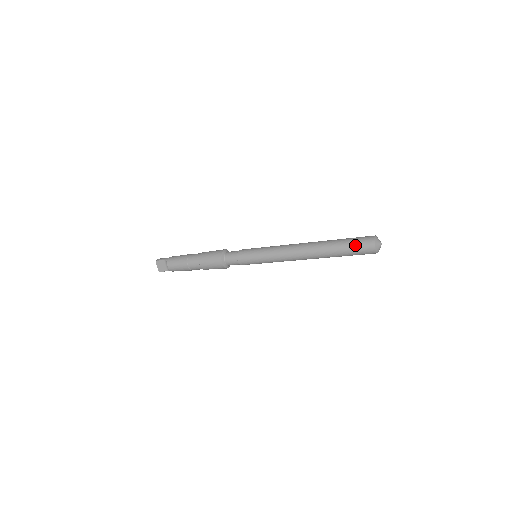
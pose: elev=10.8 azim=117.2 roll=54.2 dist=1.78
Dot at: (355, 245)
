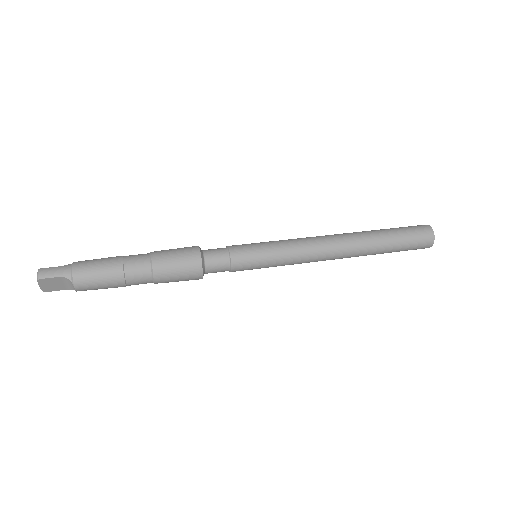
Dot at: (411, 244)
